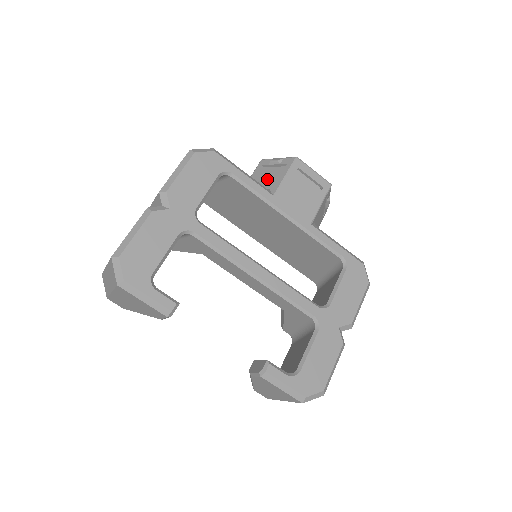
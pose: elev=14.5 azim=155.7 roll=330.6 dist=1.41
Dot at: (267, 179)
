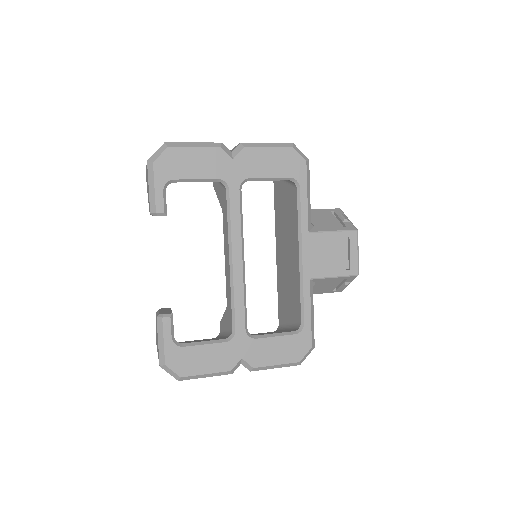
Dot at: (322, 220)
